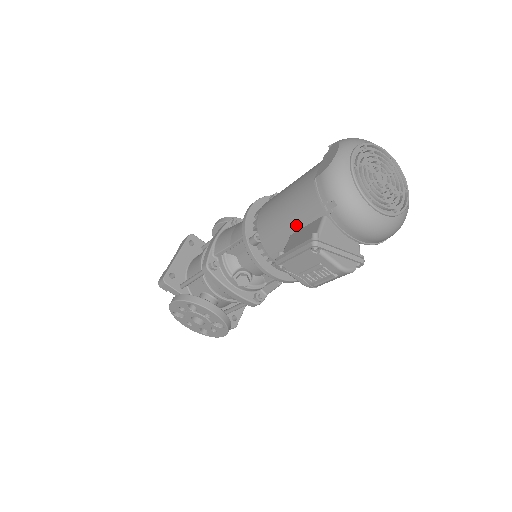
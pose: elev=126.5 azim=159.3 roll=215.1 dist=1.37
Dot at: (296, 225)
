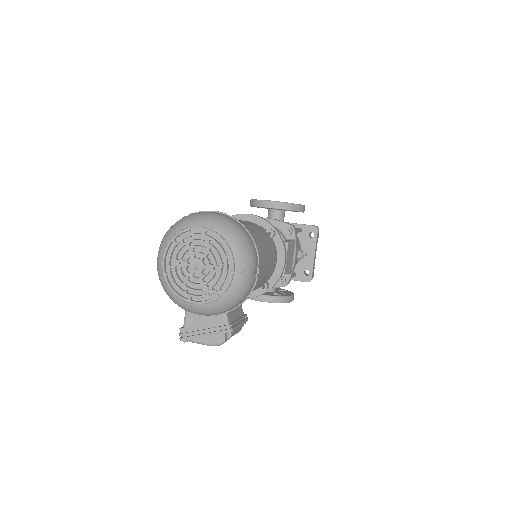
Dot at: occluded
